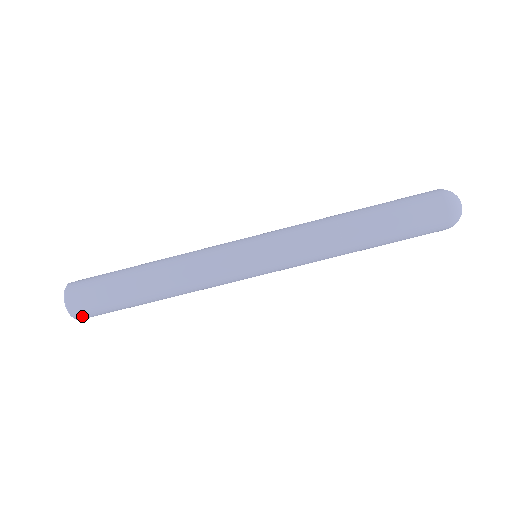
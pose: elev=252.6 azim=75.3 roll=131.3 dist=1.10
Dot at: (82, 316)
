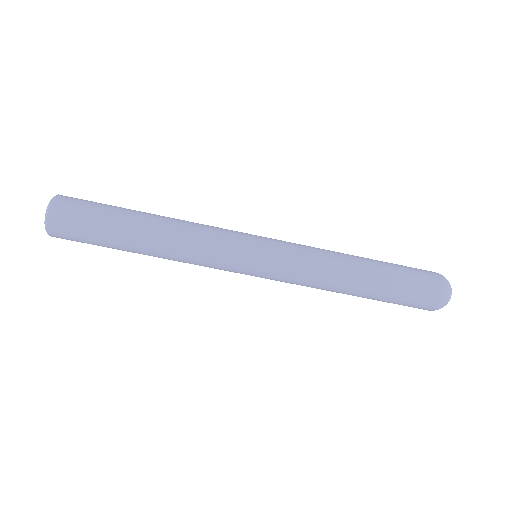
Dot at: (56, 226)
